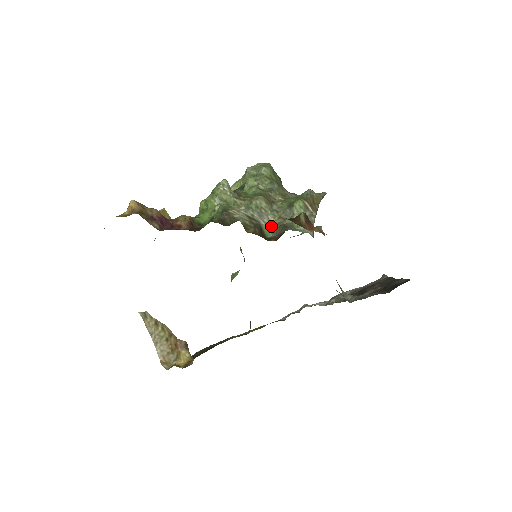
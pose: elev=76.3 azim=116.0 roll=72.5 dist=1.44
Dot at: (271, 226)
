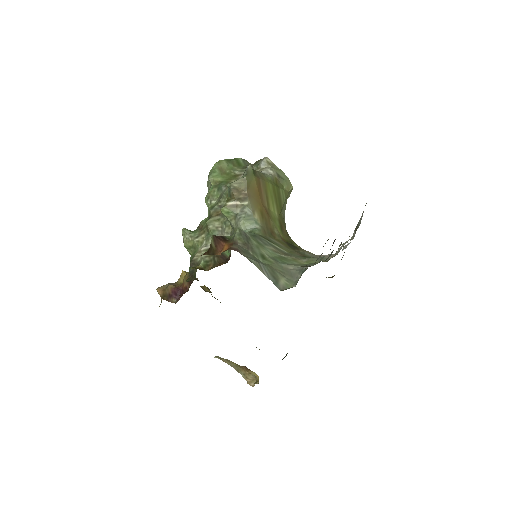
Dot at: occluded
